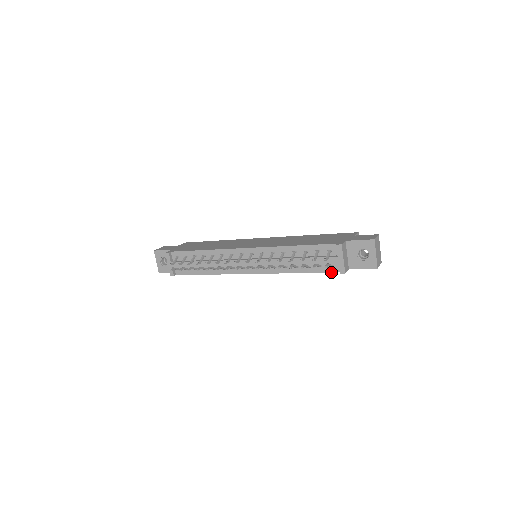
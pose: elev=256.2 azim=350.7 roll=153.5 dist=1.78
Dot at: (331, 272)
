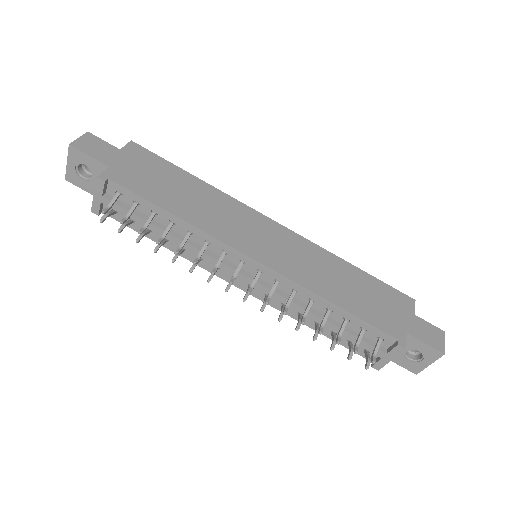
Dot at: occluded
